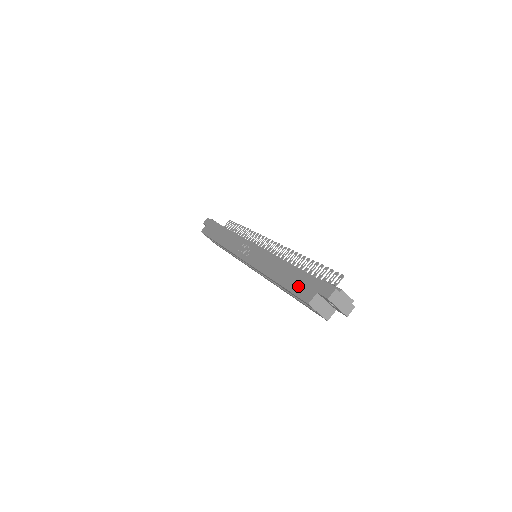
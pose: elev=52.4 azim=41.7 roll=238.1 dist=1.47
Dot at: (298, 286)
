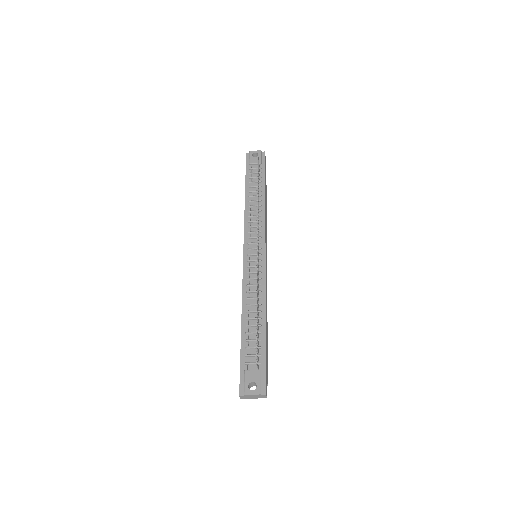
Dot at: occluded
